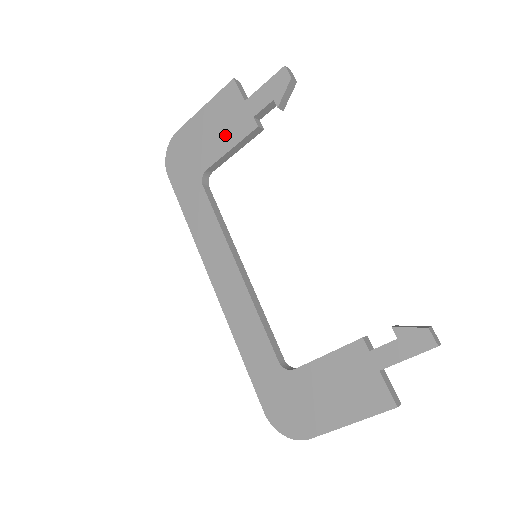
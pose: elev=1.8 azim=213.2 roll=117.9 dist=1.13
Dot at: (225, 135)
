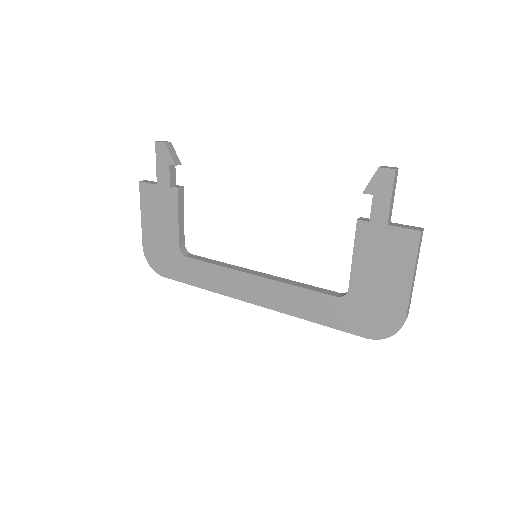
Dot at: (167, 215)
